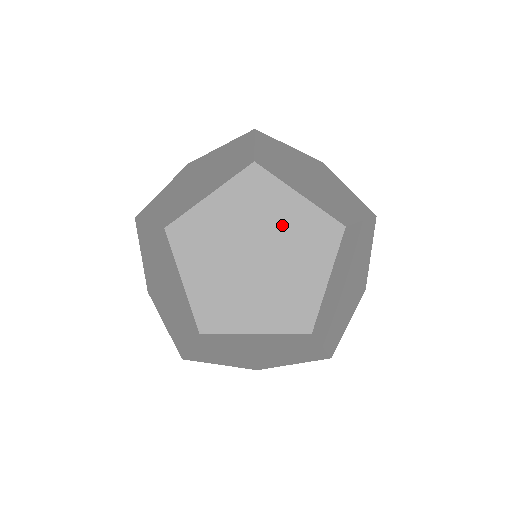
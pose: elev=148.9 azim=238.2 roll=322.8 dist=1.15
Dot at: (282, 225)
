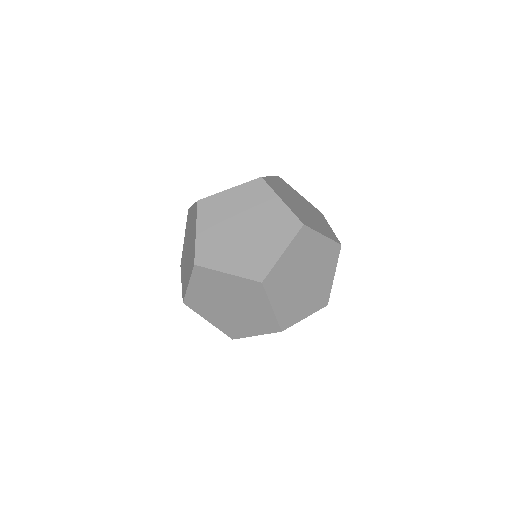
Dot at: (303, 201)
